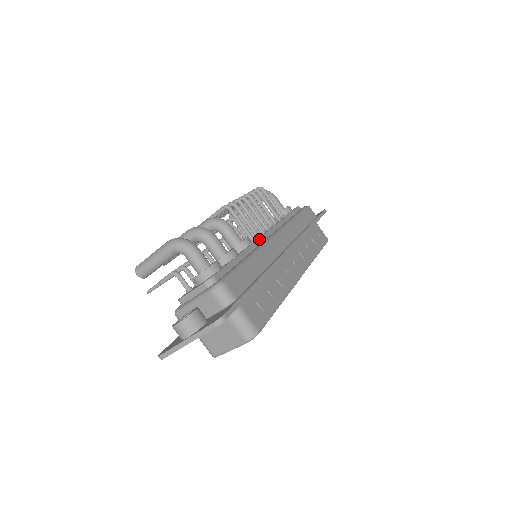
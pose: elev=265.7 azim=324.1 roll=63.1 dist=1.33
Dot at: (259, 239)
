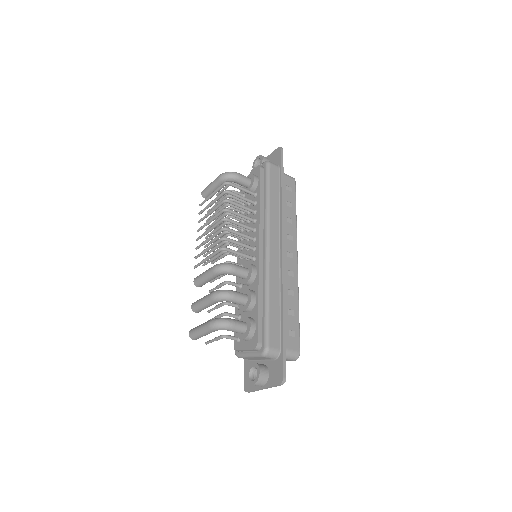
Dot at: (259, 261)
